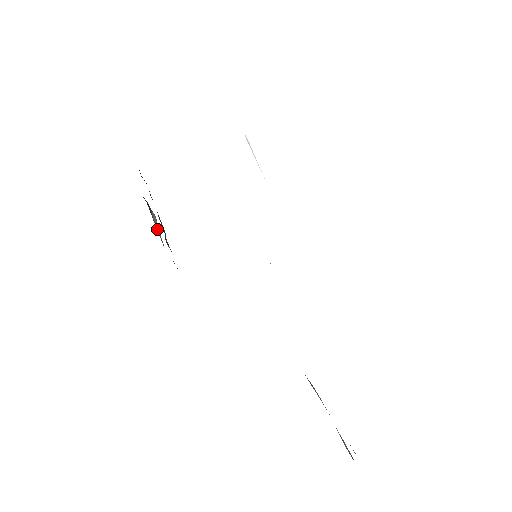
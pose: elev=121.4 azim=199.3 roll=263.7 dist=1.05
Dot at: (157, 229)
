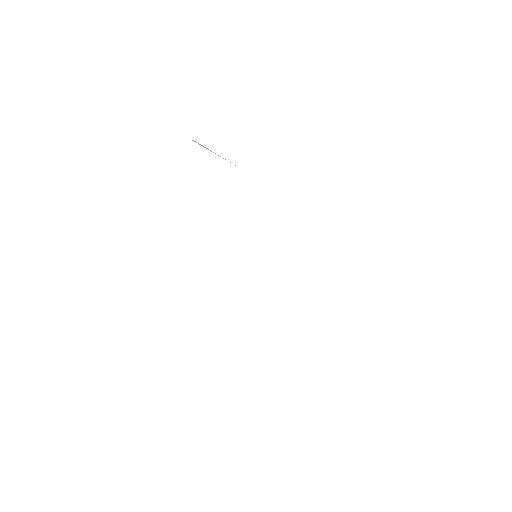
Dot at: occluded
